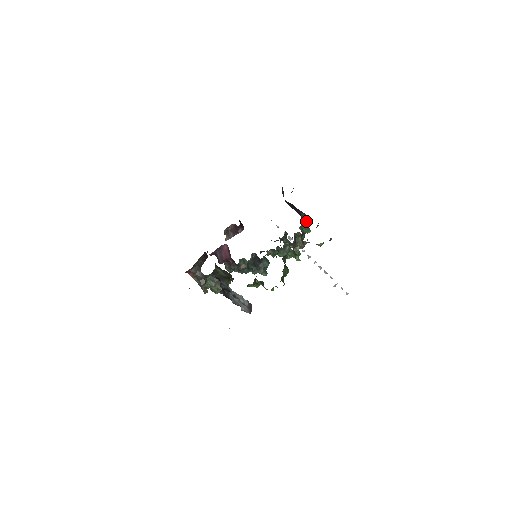
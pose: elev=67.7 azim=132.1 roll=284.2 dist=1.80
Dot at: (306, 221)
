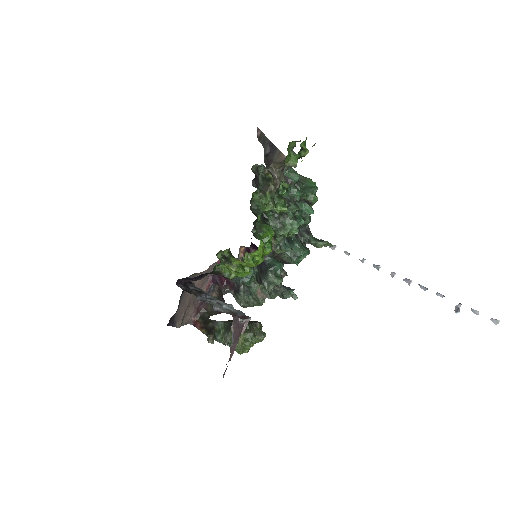
Dot at: (311, 185)
